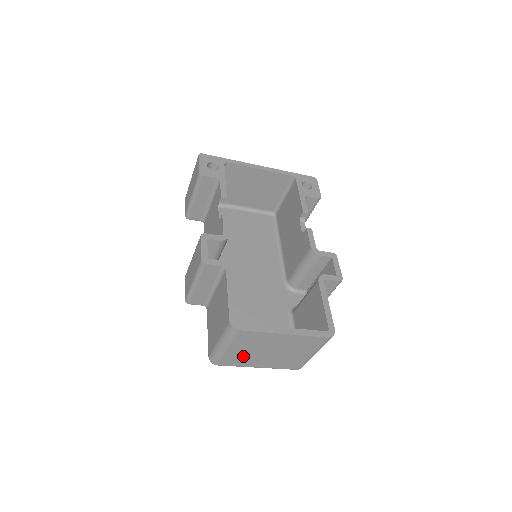
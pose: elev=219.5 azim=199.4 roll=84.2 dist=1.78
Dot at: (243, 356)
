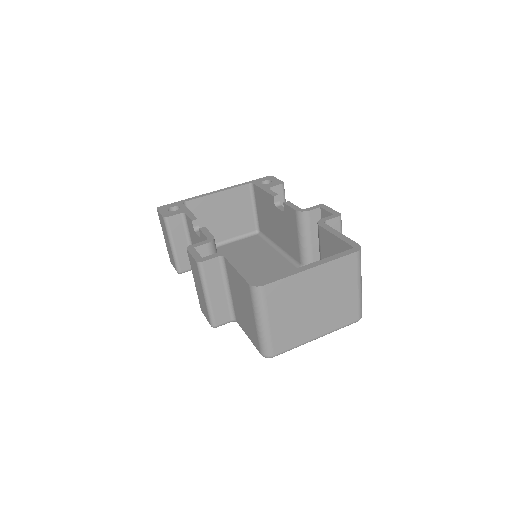
Dot at: (291, 327)
